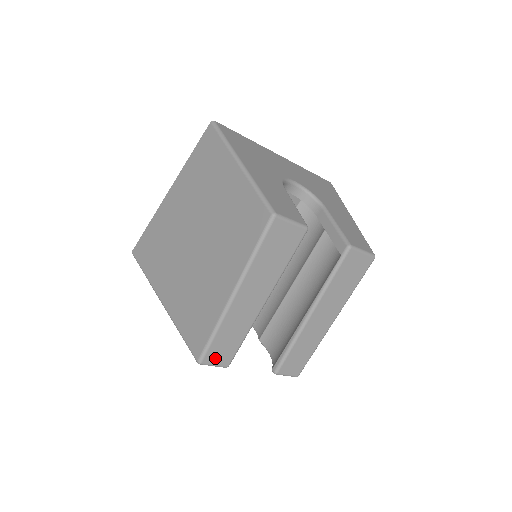
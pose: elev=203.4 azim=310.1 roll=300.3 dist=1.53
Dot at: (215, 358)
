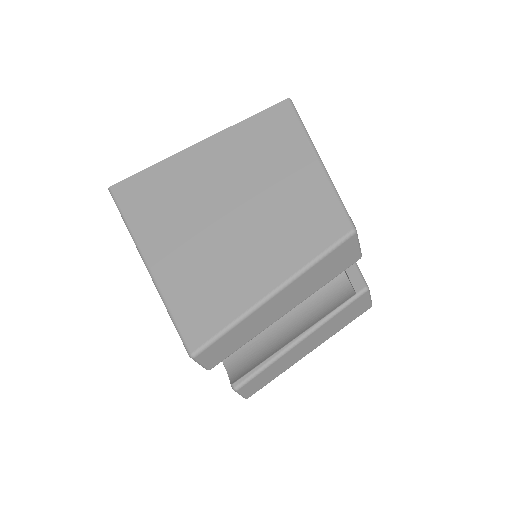
Dot at: (209, 356)
